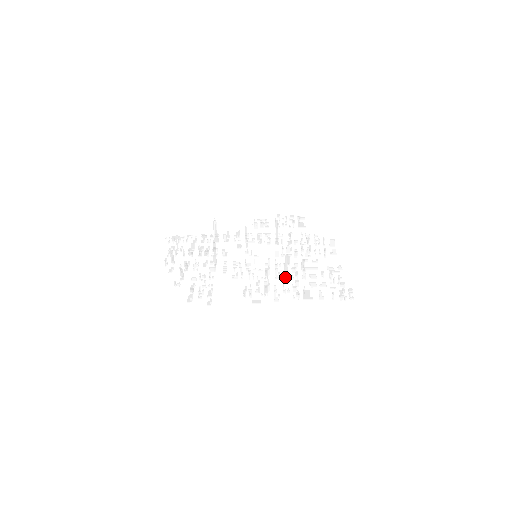
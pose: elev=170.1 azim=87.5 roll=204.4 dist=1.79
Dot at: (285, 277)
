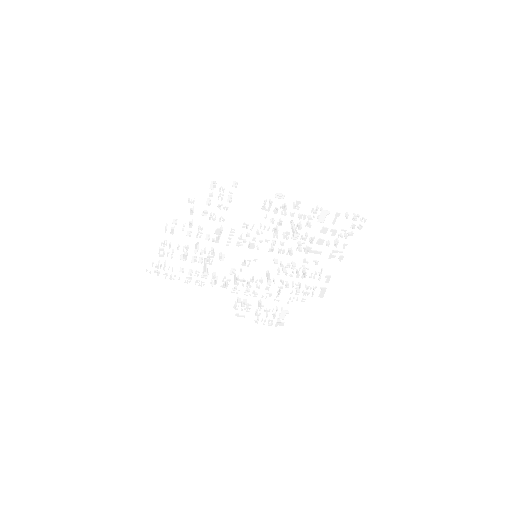
Dot at: (295, 233)
